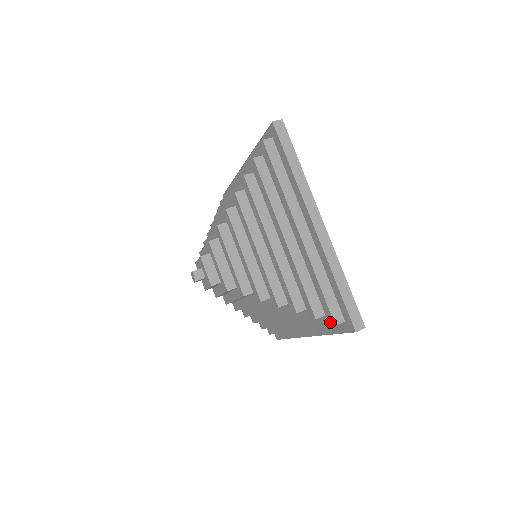
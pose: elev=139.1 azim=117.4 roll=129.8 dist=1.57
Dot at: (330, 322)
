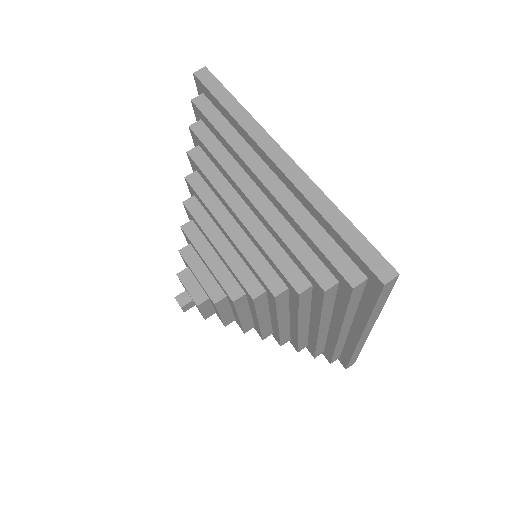
Dot at: (347, 288)
